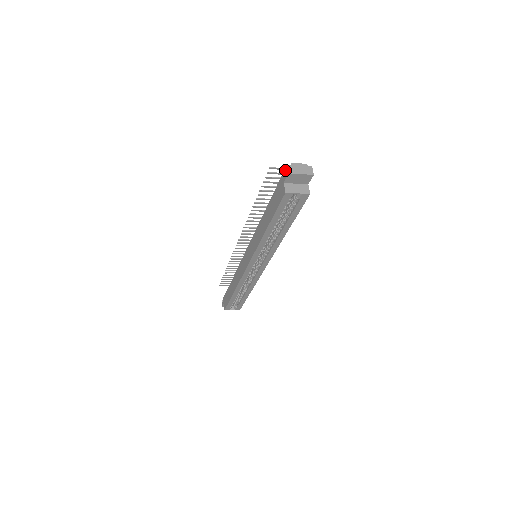
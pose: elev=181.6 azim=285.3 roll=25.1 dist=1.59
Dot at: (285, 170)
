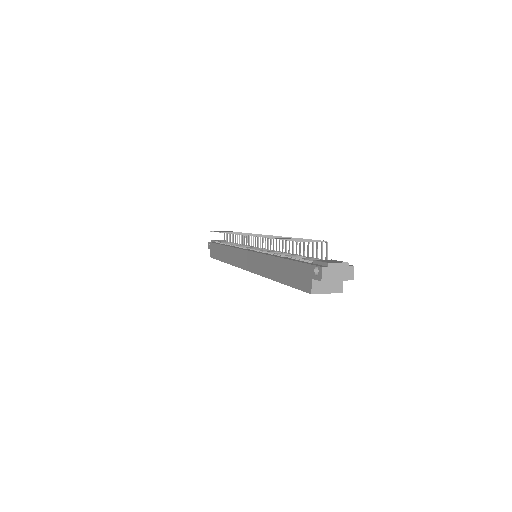
Dot at: (317, 266)
